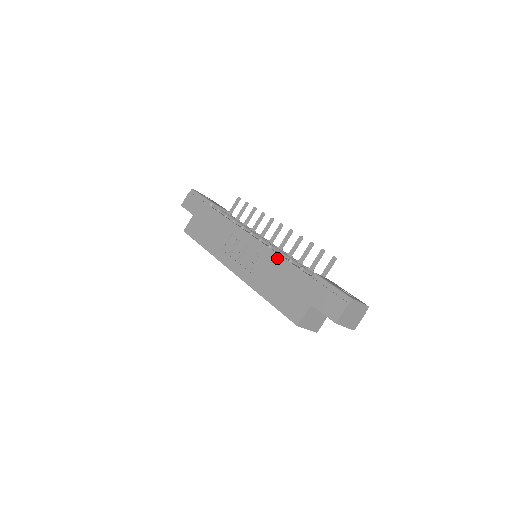
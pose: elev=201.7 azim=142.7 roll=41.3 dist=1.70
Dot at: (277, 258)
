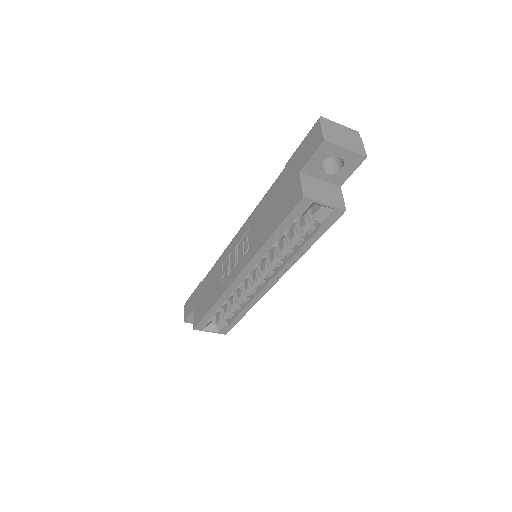
Dot at: (257, 209)
